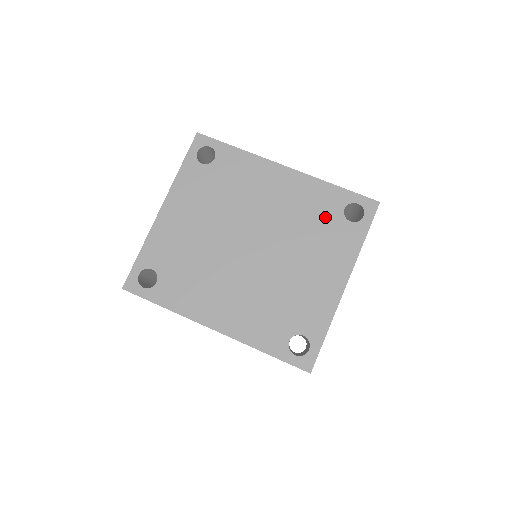
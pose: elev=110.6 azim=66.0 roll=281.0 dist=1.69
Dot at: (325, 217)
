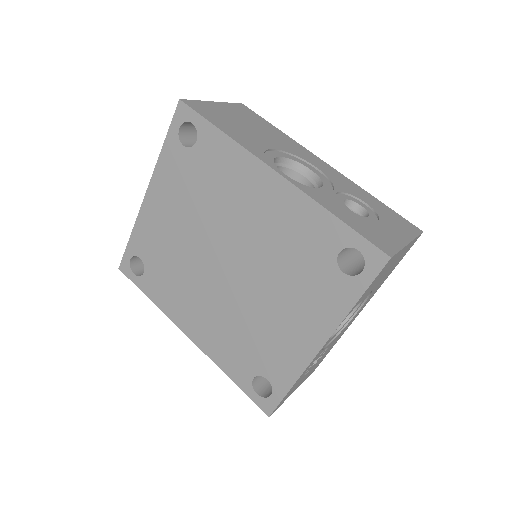
Dot at: (312, 256)
